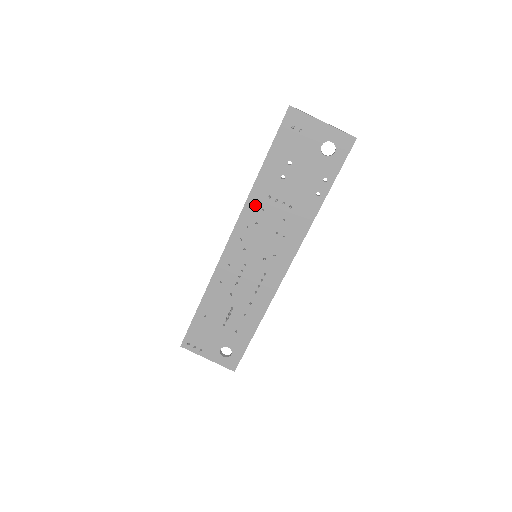
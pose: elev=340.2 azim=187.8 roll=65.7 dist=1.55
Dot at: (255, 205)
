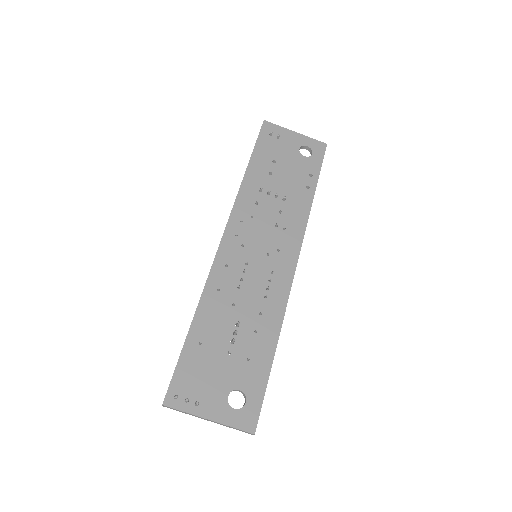
Dot at: (247, 199)
